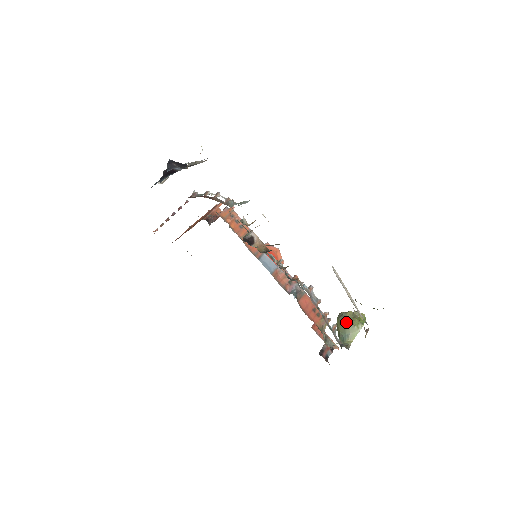
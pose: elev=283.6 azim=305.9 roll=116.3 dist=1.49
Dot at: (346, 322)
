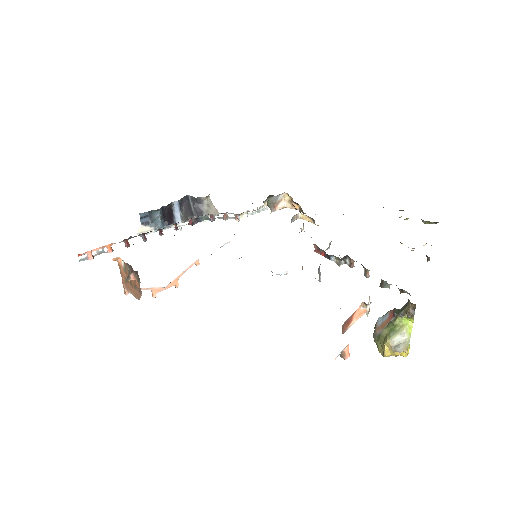
Dot at: occluded
